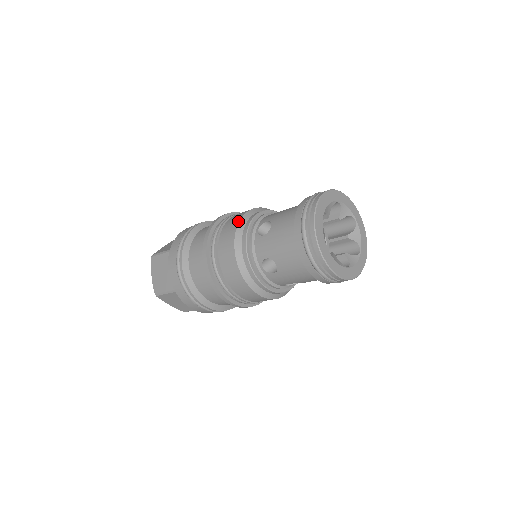
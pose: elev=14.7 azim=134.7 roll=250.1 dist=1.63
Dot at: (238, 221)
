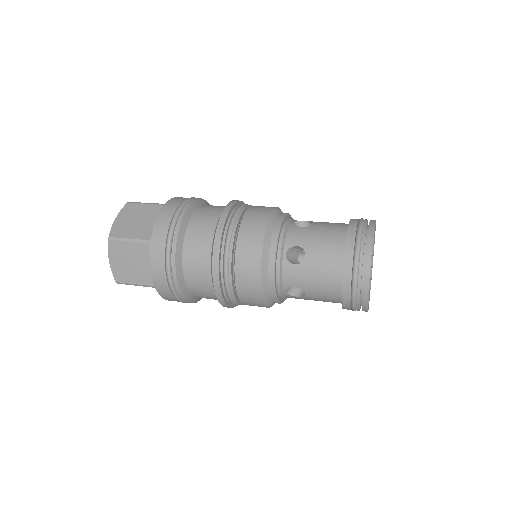
Dot at: (262, 240)
